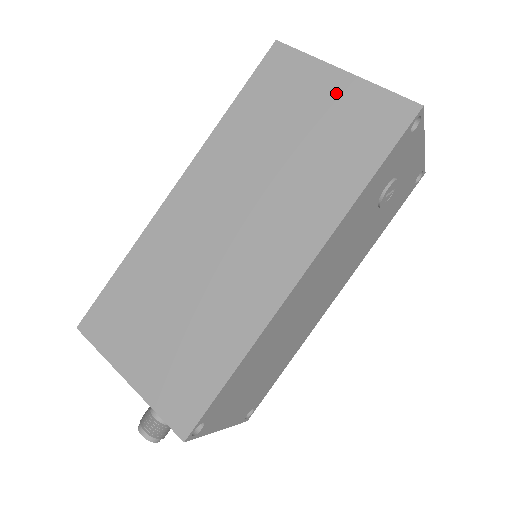
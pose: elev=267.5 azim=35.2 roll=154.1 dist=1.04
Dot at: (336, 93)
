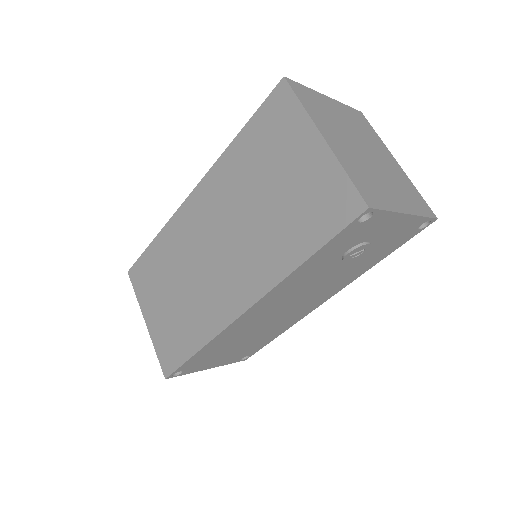
Dot at: (310, 160)
